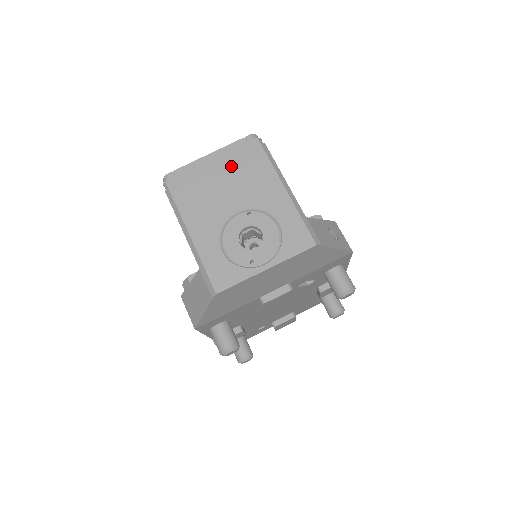
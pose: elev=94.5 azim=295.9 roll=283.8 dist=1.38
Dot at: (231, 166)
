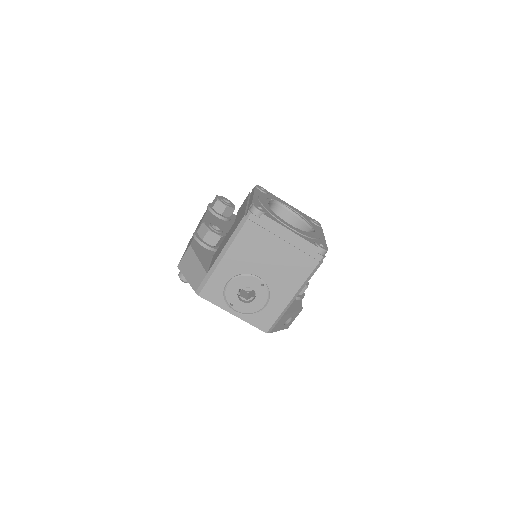
Dot at: (290, 253)
